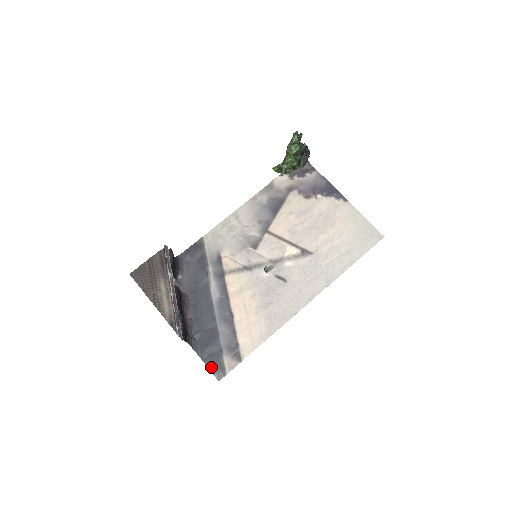
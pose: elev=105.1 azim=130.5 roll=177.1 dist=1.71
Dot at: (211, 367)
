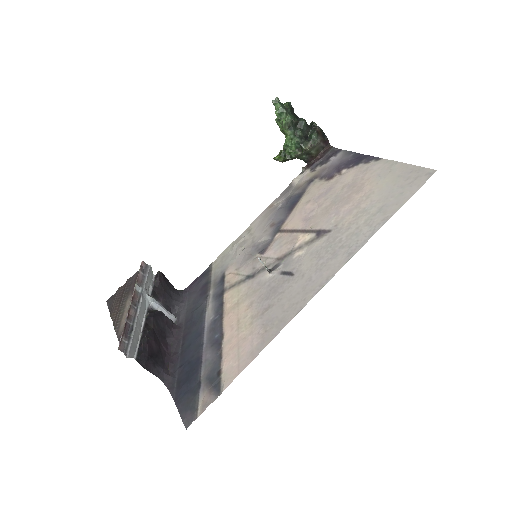
Dot at: (182, 410)
